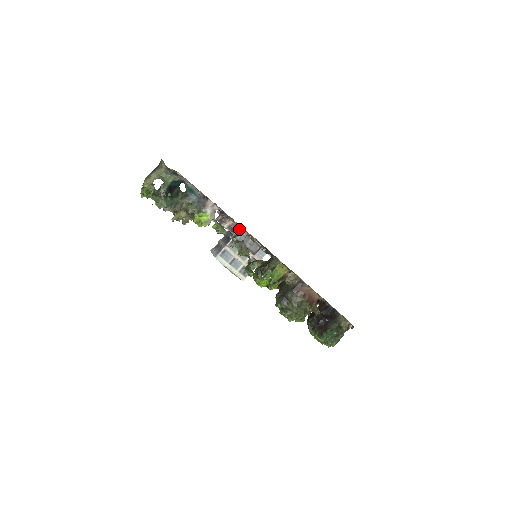
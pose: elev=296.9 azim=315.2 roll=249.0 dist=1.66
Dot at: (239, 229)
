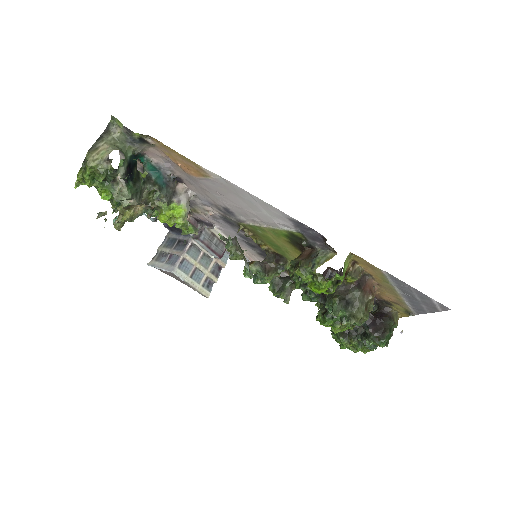
Dot at: (198, 226)
